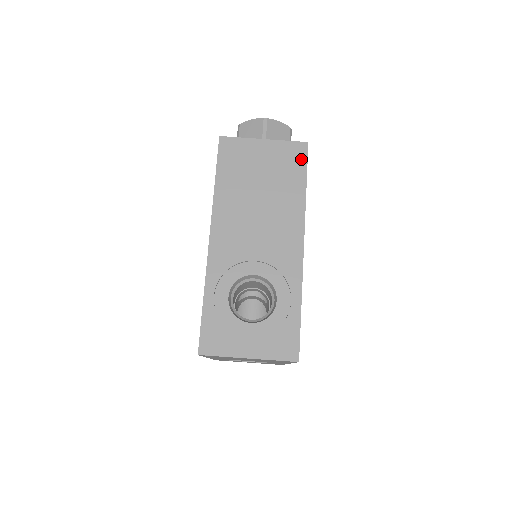
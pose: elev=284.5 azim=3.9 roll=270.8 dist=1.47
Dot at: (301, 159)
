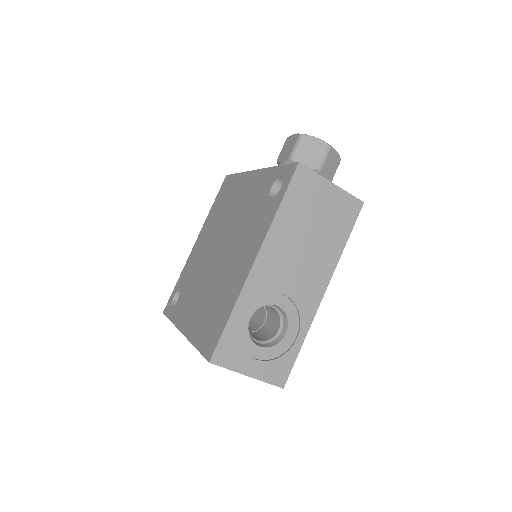
Dot at: (353, 216)
